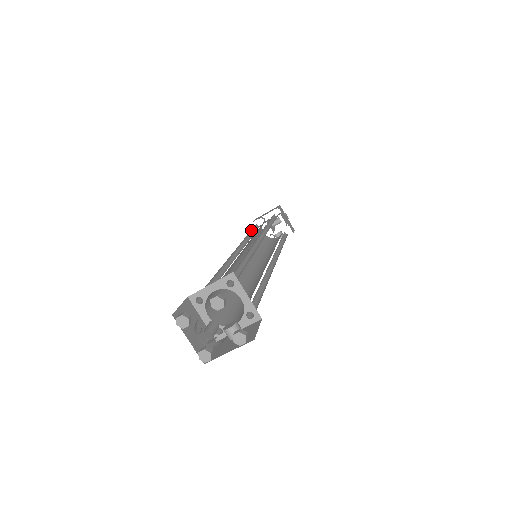
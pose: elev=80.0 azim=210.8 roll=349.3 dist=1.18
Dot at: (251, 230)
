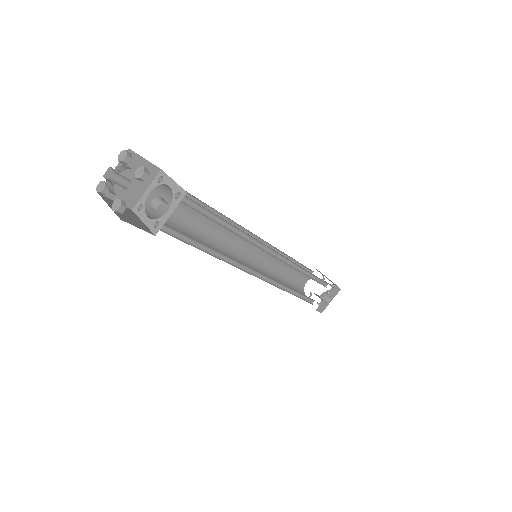
Dot at: occluded
